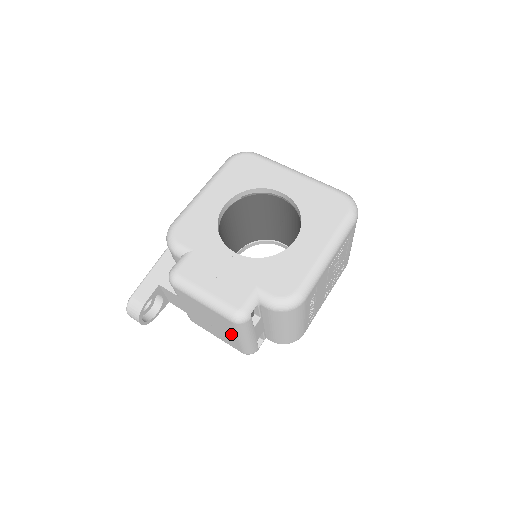
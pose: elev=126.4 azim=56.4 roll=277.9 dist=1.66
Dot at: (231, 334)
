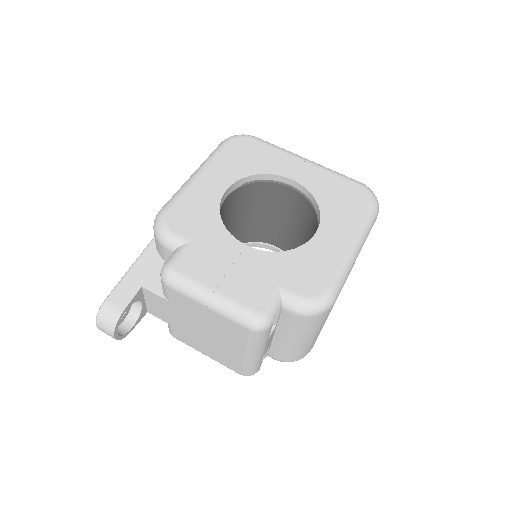
Dot at: (236, 348)
